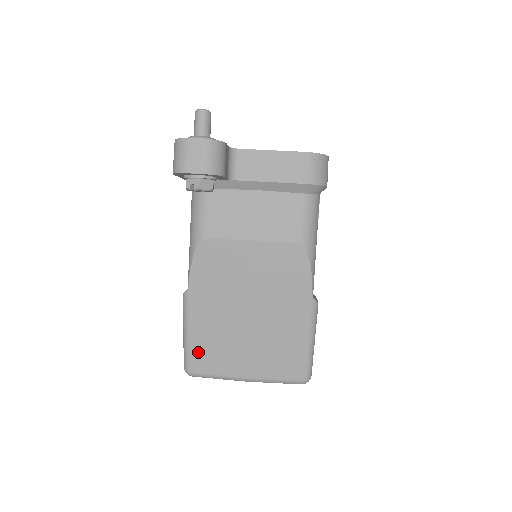
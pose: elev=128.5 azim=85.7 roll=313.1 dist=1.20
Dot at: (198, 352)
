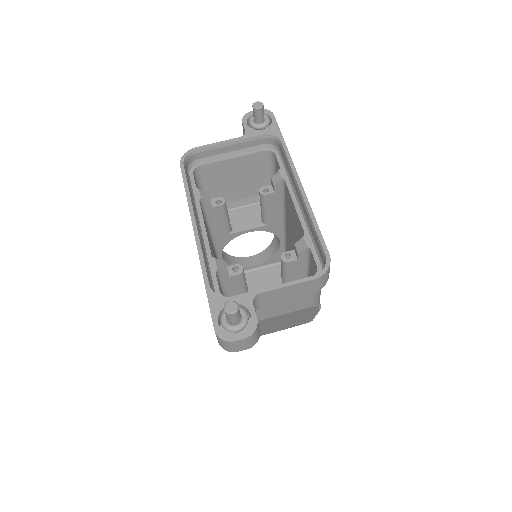
Dot at: occluded
